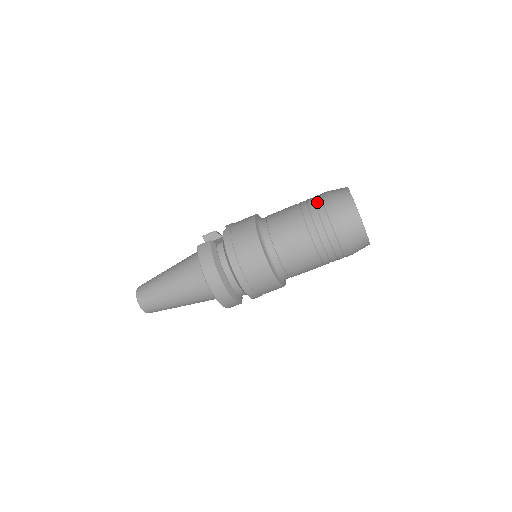
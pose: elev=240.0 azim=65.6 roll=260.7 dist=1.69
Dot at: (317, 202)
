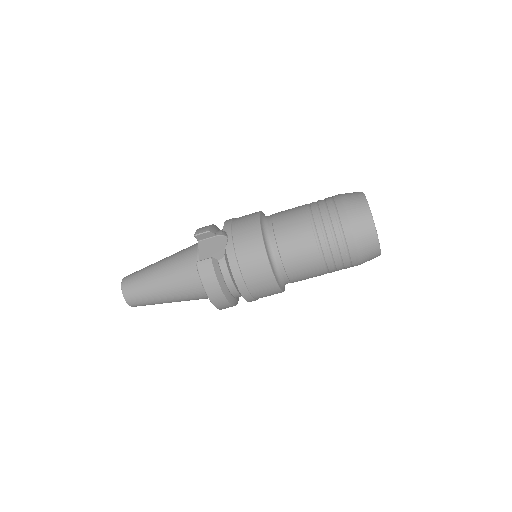
Dot at: (335, 224)
